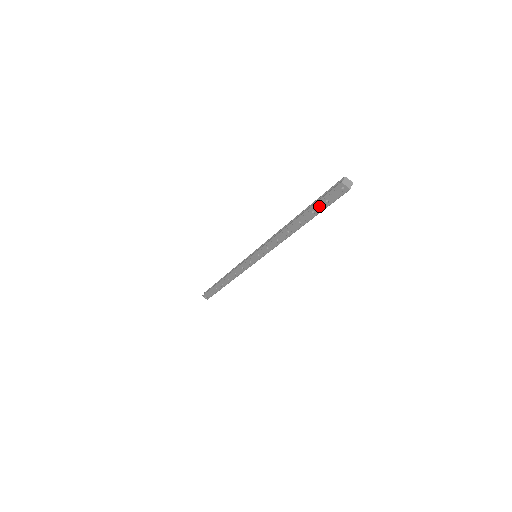
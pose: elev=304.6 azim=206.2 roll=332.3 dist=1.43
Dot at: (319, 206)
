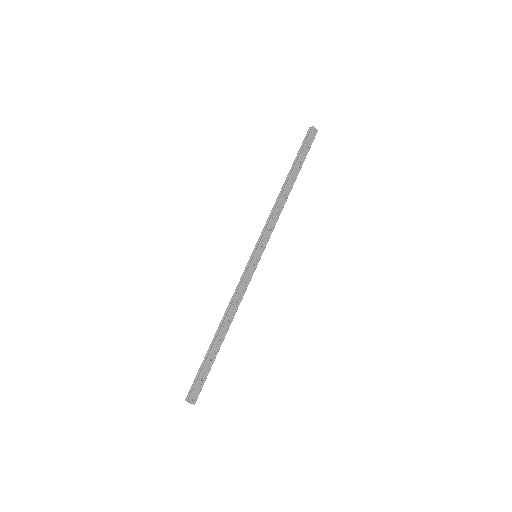
Dot at: (303, 154)
